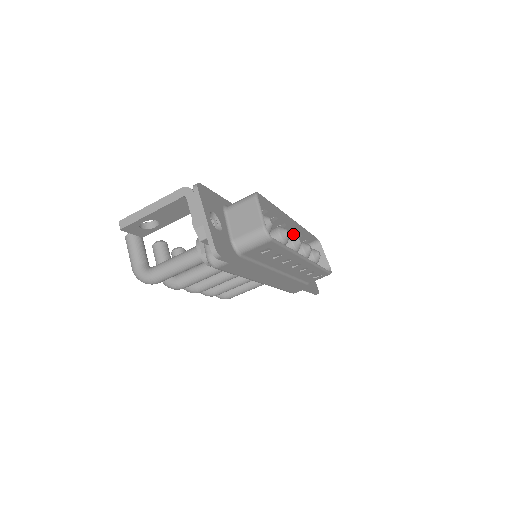
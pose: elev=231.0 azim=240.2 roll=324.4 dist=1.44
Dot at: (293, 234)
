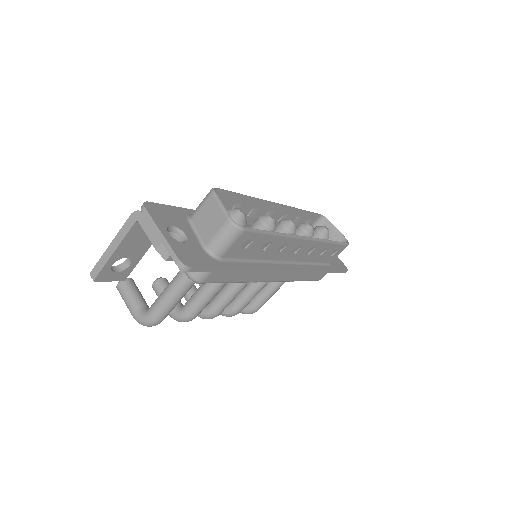
Dot at: occluded
